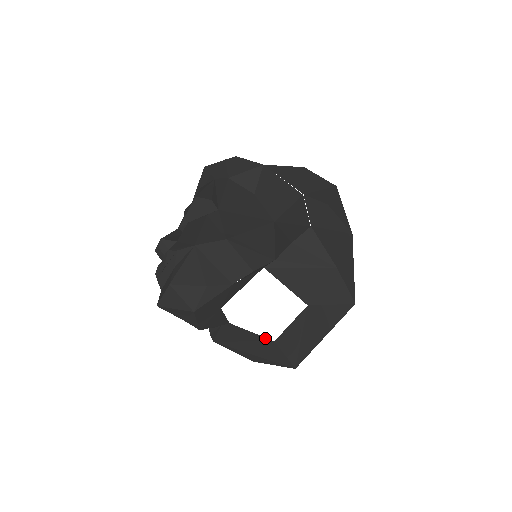
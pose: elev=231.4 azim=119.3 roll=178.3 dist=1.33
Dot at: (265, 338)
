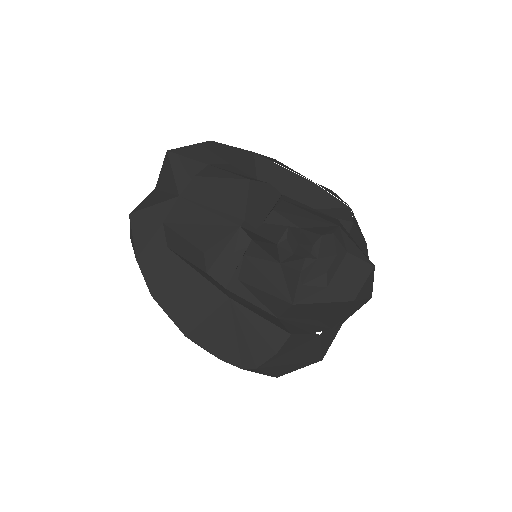
Dot at: (316, 334)
